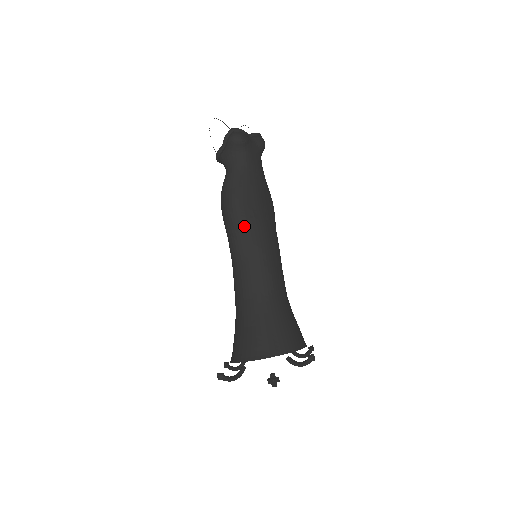
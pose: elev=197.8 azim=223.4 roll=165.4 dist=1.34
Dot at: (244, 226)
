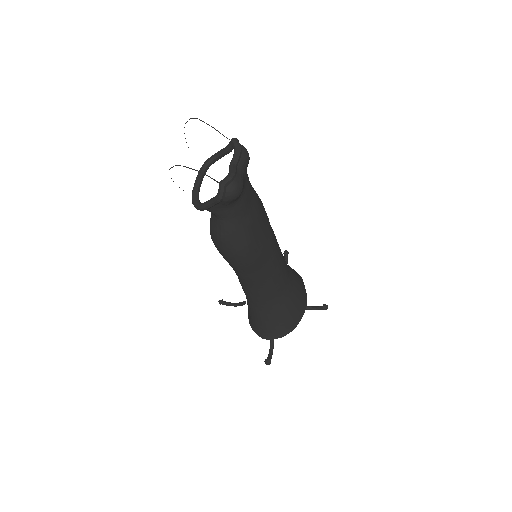
Dot at: (258, 263)
